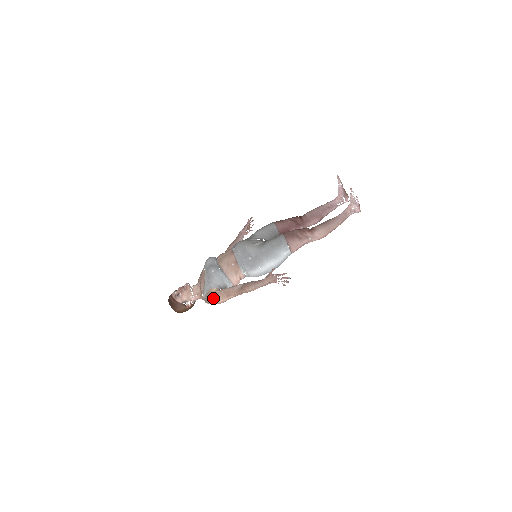
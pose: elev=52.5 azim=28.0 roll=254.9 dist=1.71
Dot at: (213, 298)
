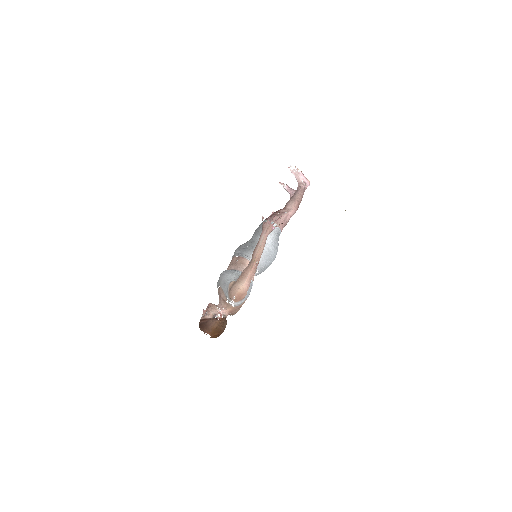
Dot at: (235, 287)
